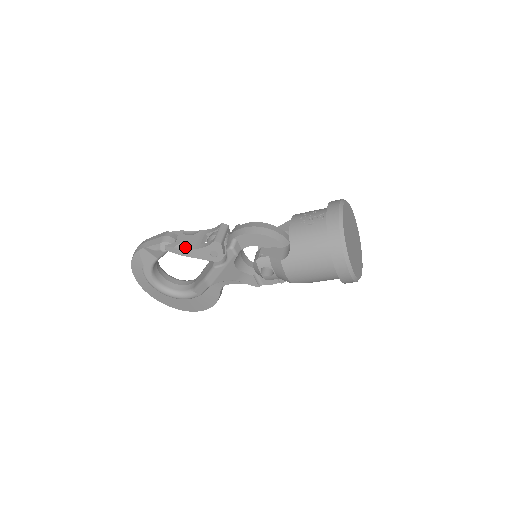
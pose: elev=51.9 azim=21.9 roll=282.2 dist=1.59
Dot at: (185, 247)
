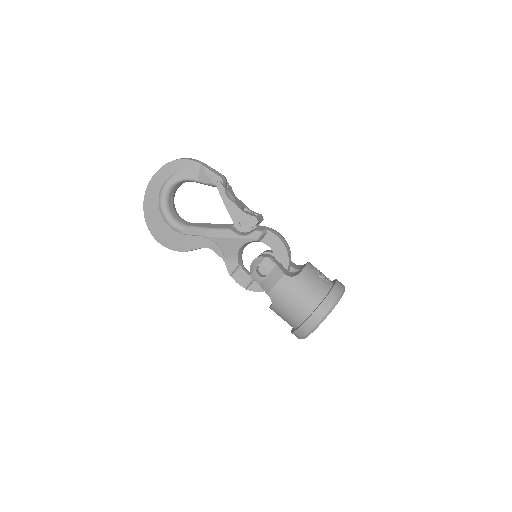
Dot at: (230, 197)
